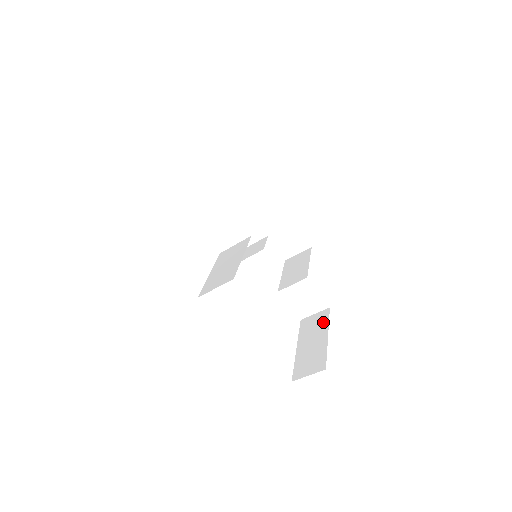
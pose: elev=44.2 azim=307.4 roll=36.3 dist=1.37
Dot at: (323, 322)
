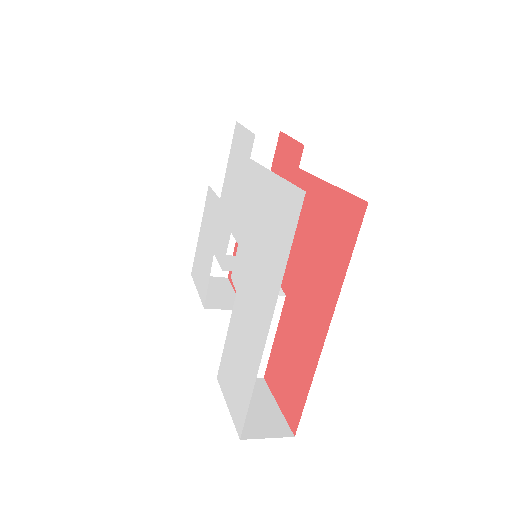
Dot at: occluded
